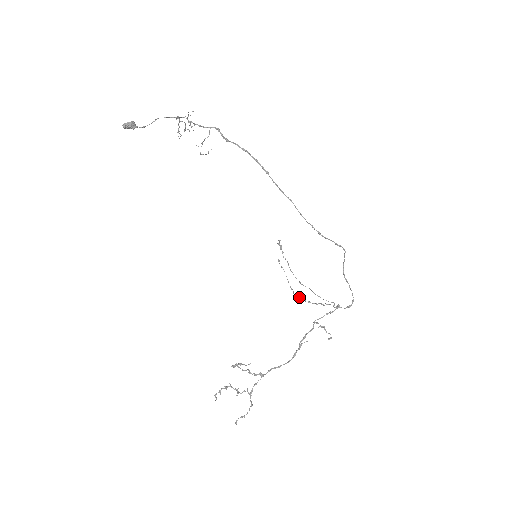
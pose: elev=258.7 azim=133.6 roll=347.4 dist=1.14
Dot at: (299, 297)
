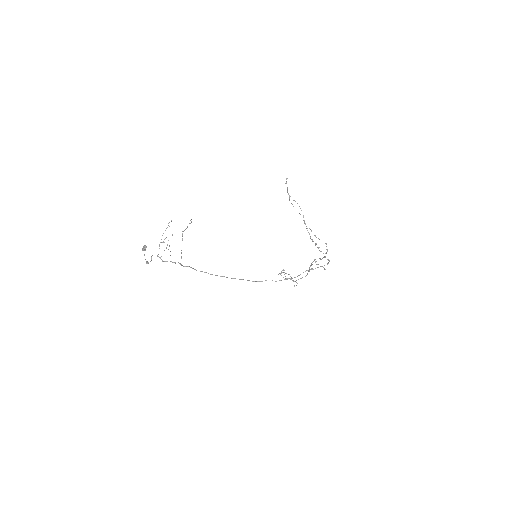
Dot at: occluded
